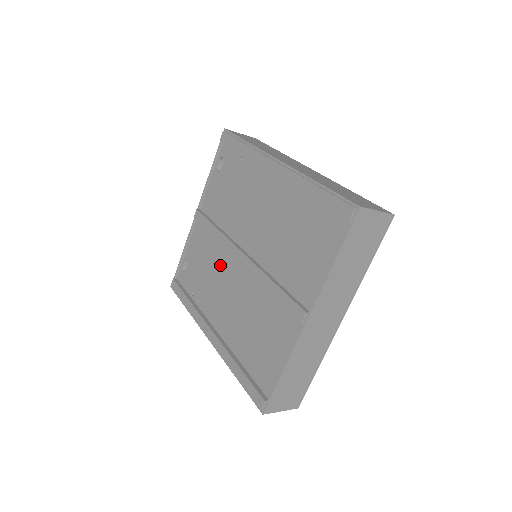
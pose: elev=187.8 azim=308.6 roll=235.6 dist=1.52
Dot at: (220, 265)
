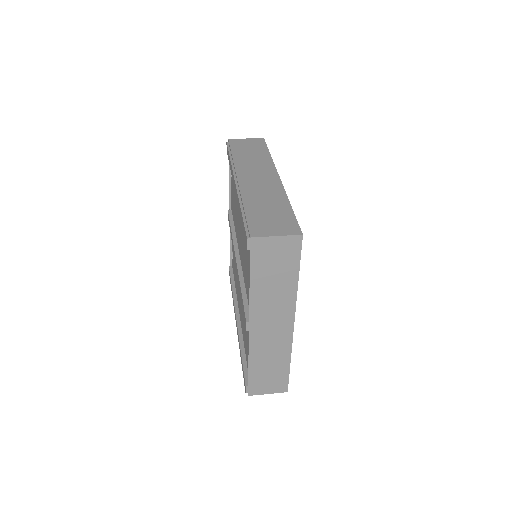
Dot at: occluded
